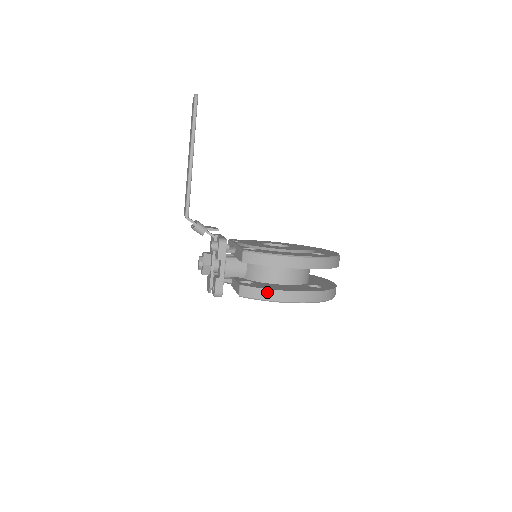
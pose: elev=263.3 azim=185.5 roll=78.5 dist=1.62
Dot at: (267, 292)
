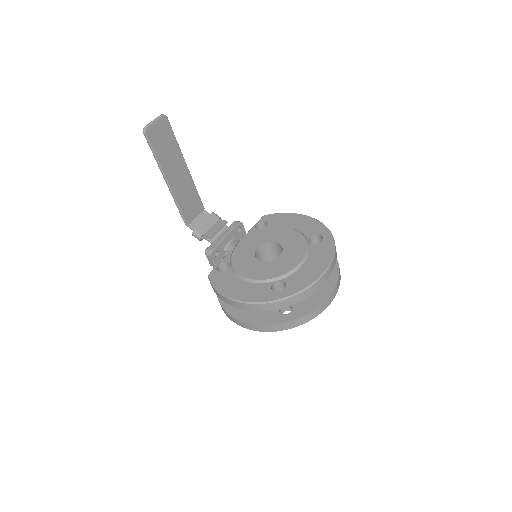
Dot at: (227, 313)
